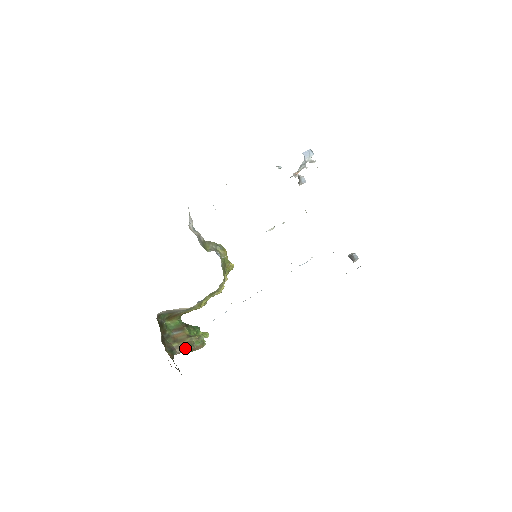
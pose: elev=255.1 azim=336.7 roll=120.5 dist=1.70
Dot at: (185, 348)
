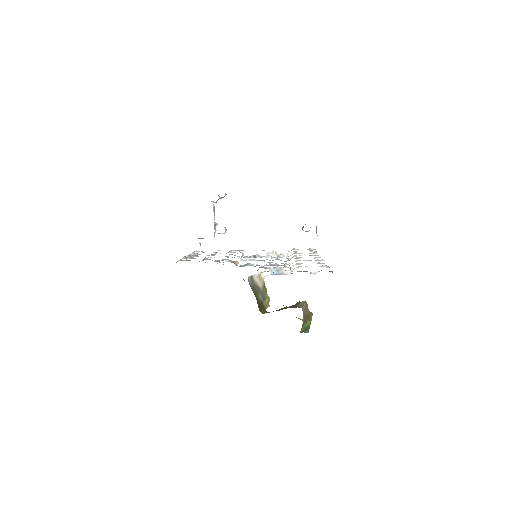
Dot at: (302, 304)
